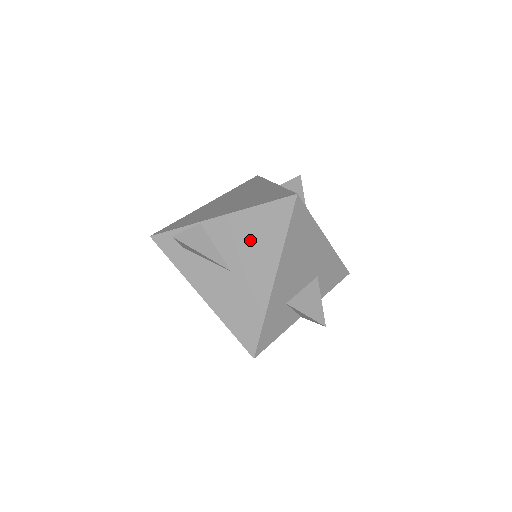
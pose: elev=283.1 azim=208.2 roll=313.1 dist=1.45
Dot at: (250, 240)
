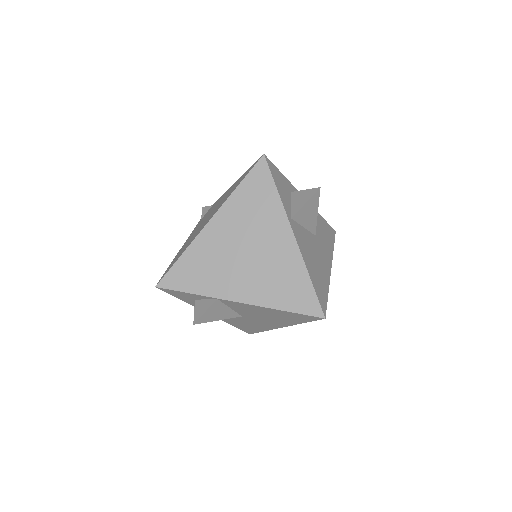
Dot at: (267, 316)
